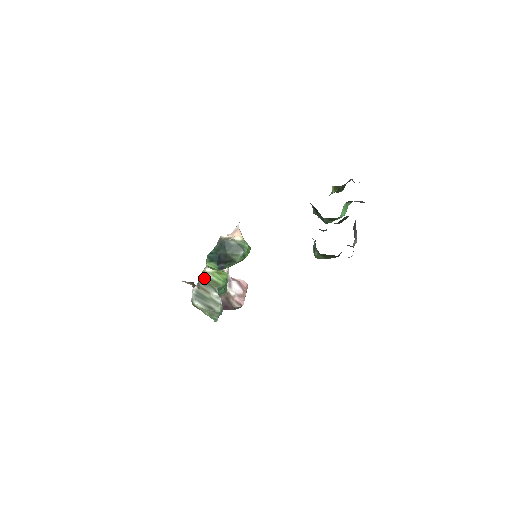
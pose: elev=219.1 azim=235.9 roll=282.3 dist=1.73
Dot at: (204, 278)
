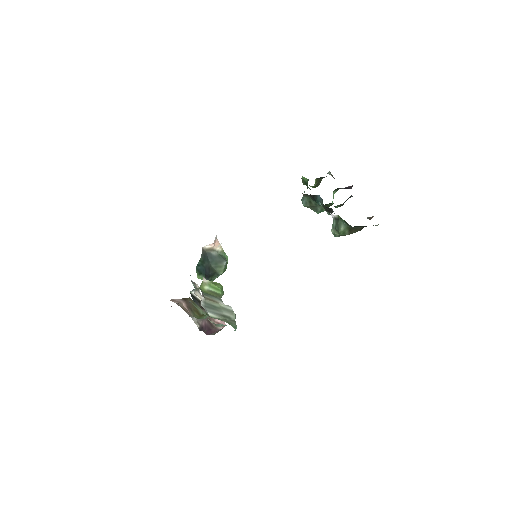
Dot at: (203, 290)
